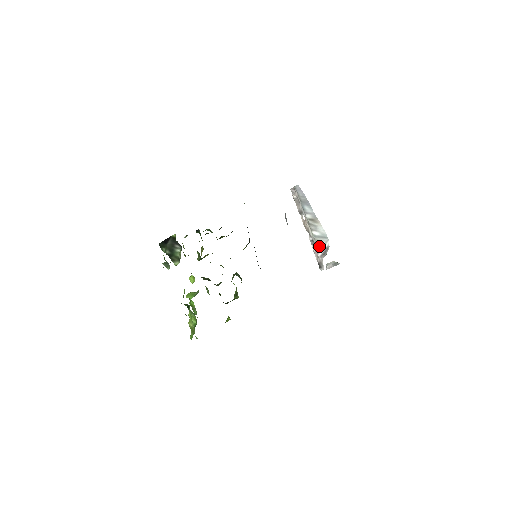
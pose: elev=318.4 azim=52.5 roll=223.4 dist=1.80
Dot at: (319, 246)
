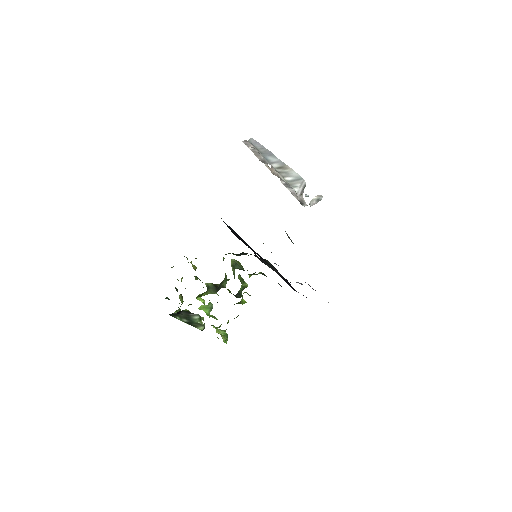
Dot at: (296, 188)
